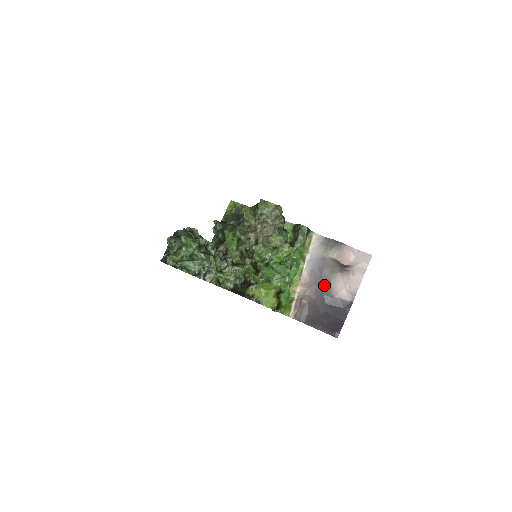
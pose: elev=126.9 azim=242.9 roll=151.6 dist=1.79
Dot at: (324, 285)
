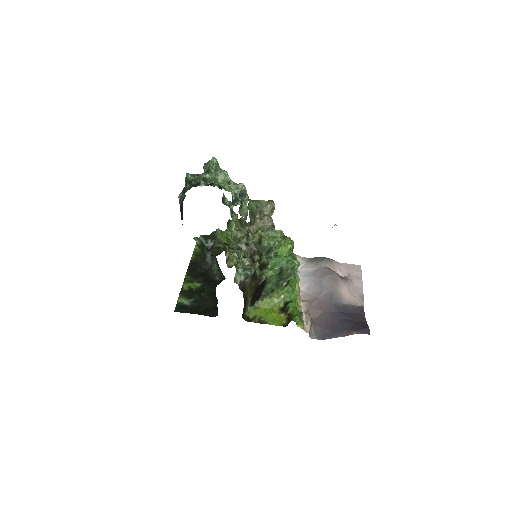
Dot at: (328, 294)
